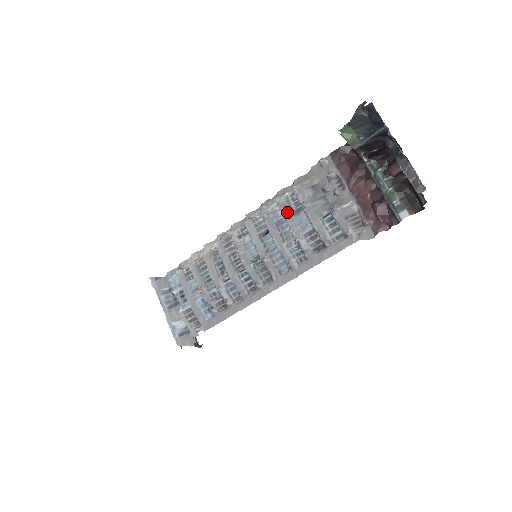
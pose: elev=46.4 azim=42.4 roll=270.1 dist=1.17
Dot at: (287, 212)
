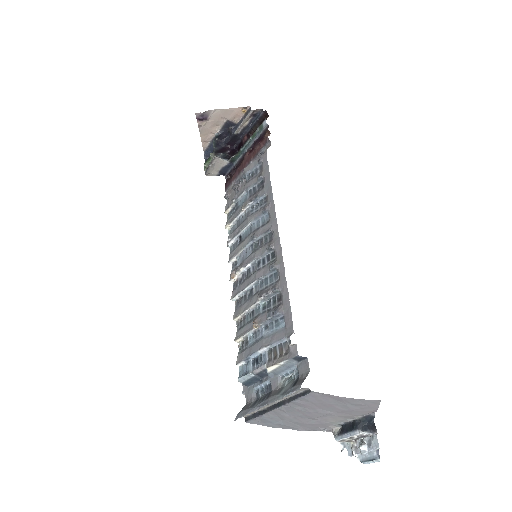
Dot at: (234, 216)
